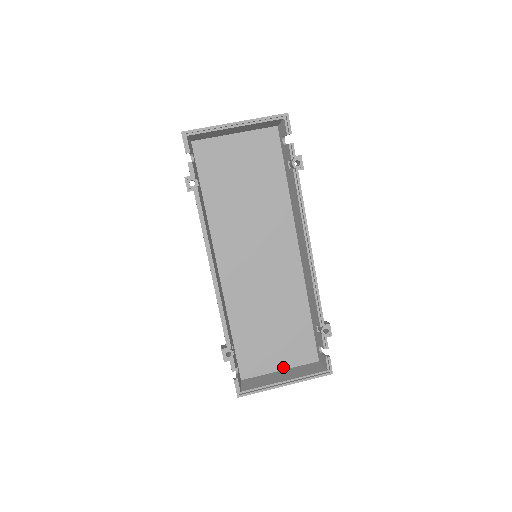
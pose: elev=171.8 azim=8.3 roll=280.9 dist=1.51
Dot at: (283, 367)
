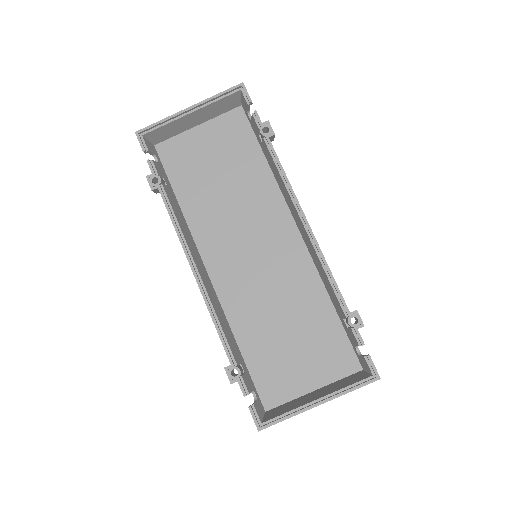
Dot at: (316, 385)
